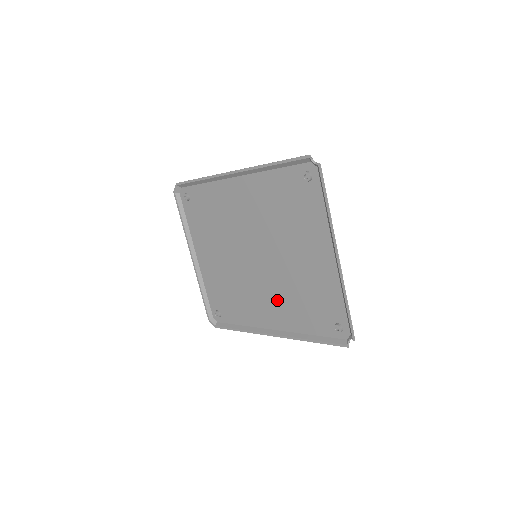
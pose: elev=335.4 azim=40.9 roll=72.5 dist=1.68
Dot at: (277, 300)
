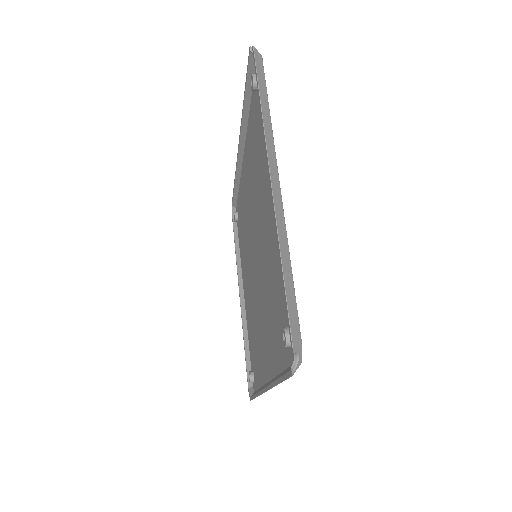
Dot at: (266, 320)
